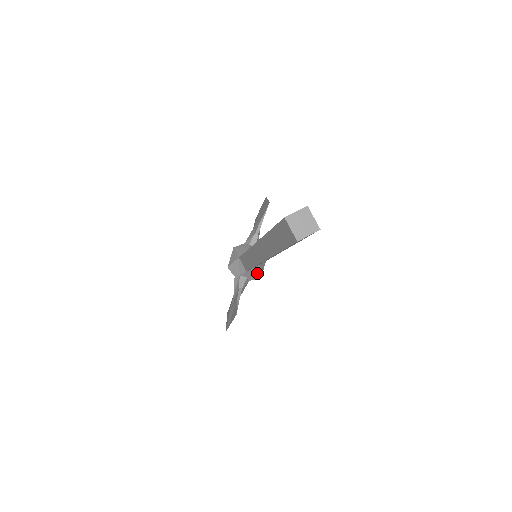
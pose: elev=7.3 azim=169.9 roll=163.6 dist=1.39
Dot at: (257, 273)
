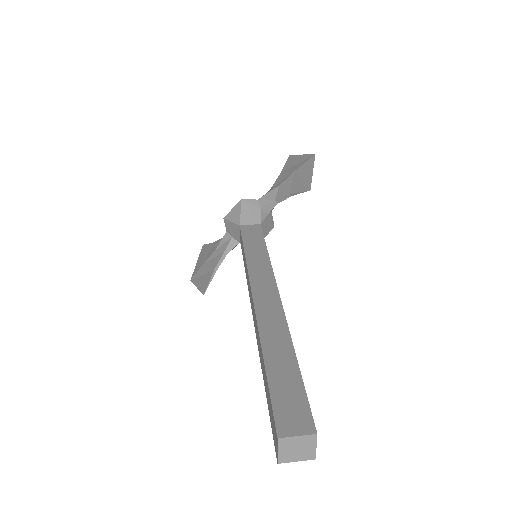
Dot at: occluded
